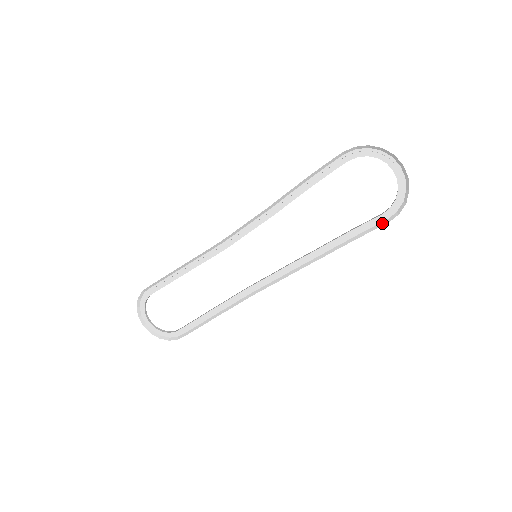
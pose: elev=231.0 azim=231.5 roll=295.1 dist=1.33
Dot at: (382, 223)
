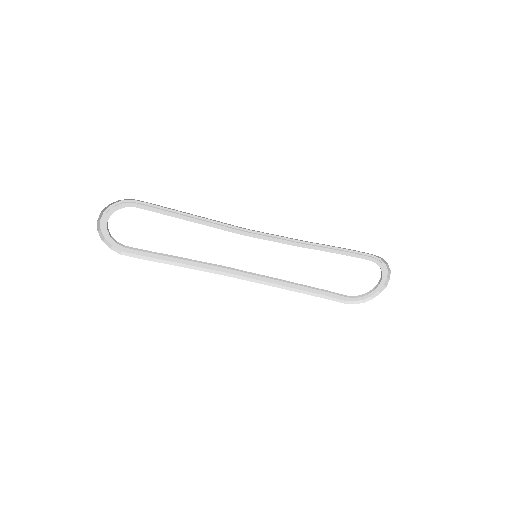
Dot at: (342, 301)
